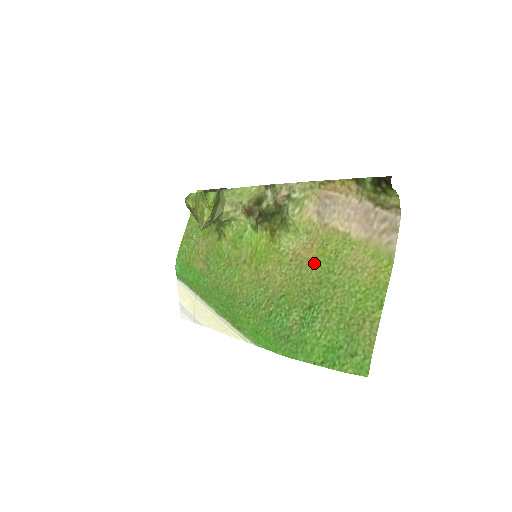
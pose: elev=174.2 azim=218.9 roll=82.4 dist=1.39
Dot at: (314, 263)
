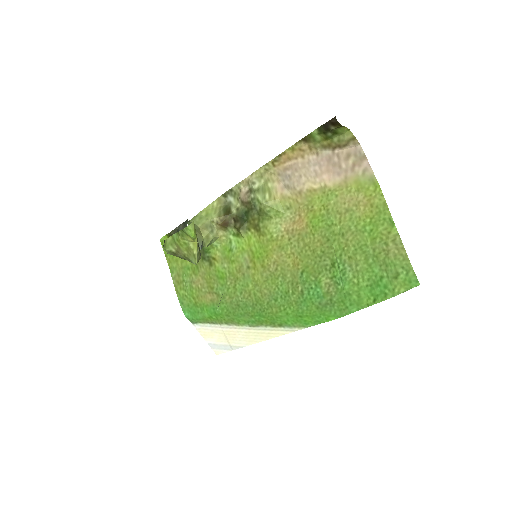
Dot at: (311, 228)
